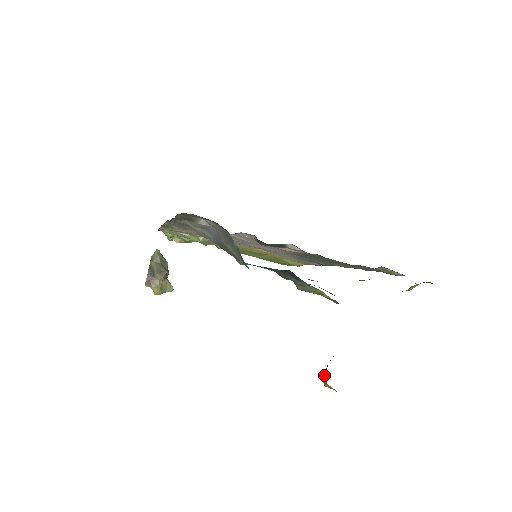
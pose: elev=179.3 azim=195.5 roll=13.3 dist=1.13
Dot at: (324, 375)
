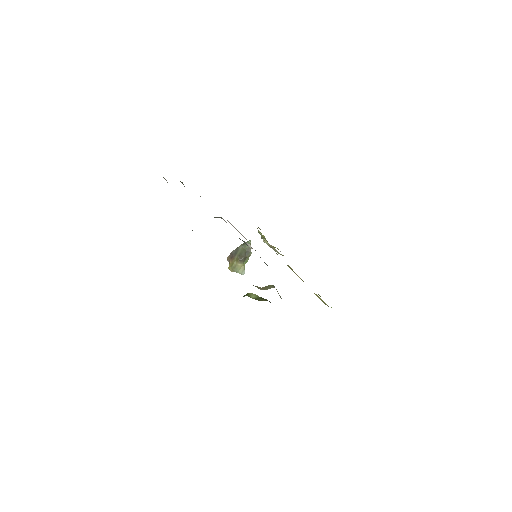
Dot at: occluded
